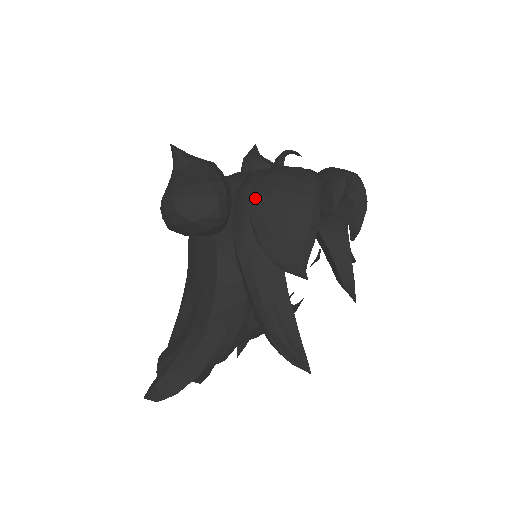
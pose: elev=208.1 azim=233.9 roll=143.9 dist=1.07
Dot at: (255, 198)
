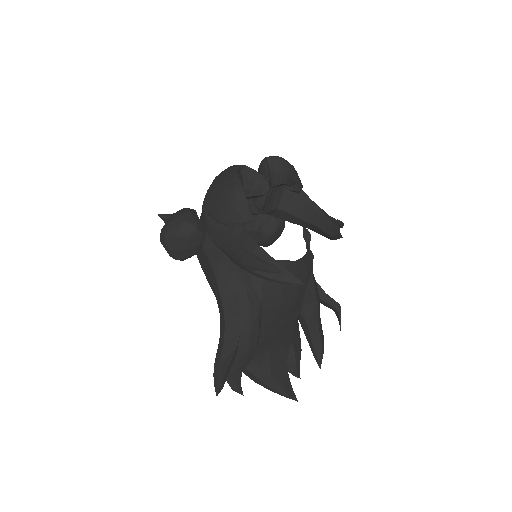
Dot at: (204, 200)
